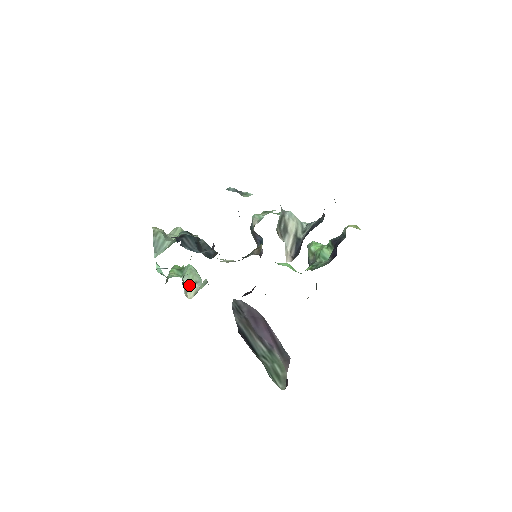
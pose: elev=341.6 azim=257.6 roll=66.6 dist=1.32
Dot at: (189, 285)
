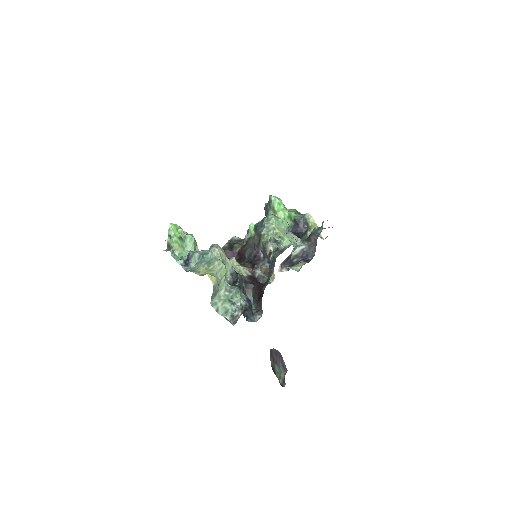
Dot at: occluded
